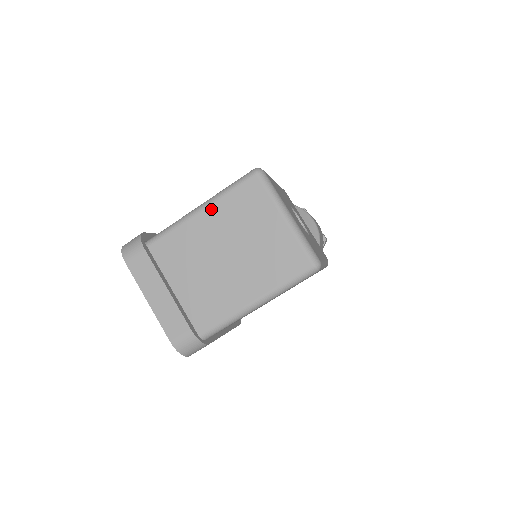
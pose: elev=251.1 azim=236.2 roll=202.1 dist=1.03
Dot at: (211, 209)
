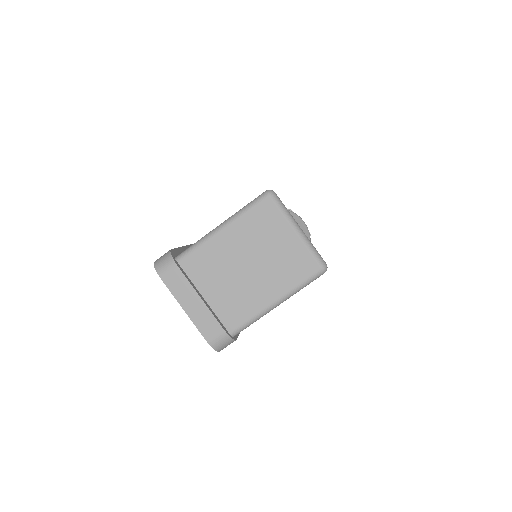
Dot at: (232, 227)
